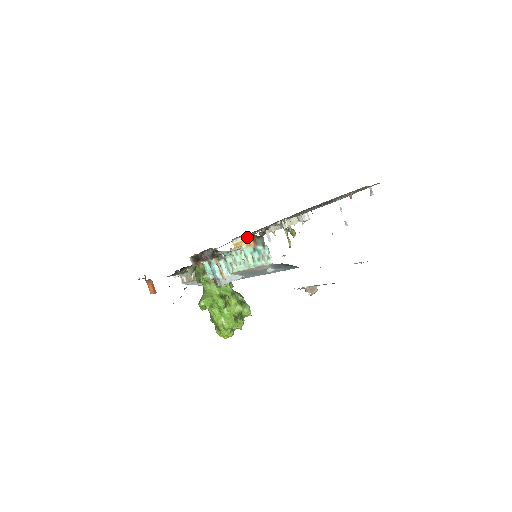
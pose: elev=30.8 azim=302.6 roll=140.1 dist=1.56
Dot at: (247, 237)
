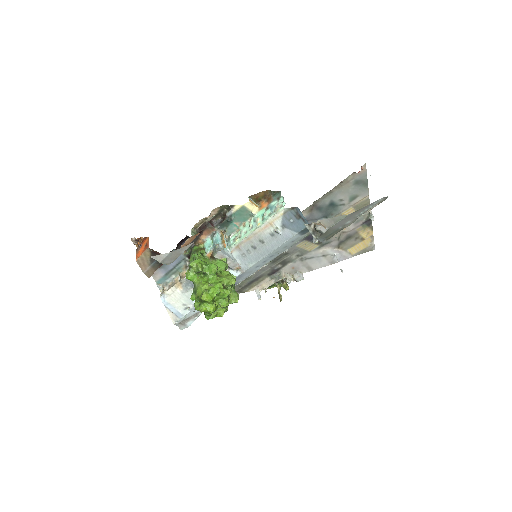
Dot at: (262, 203)
